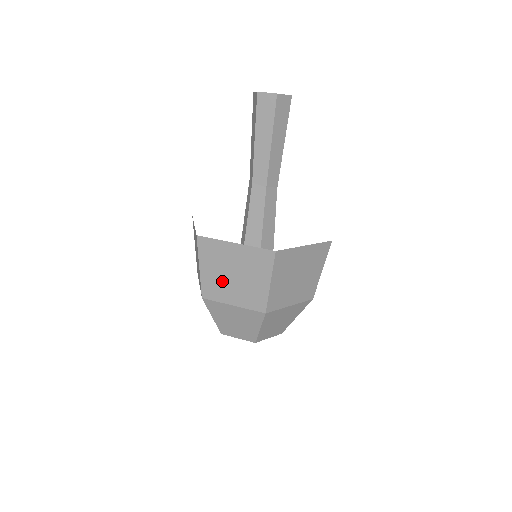
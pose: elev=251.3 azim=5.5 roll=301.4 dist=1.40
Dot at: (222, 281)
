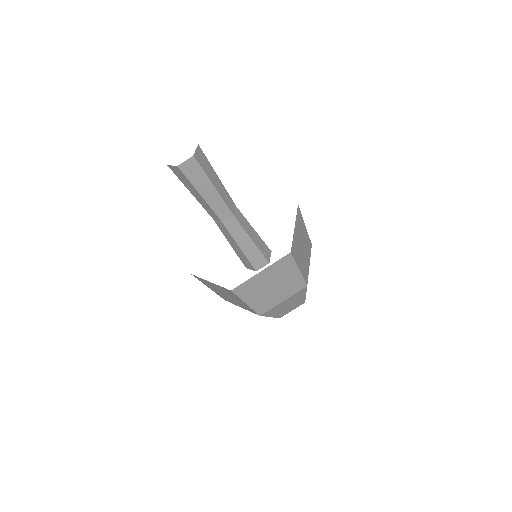
Dot at: (267, 297)
